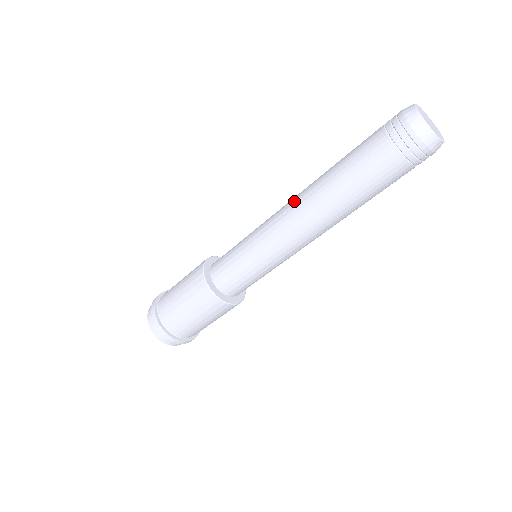
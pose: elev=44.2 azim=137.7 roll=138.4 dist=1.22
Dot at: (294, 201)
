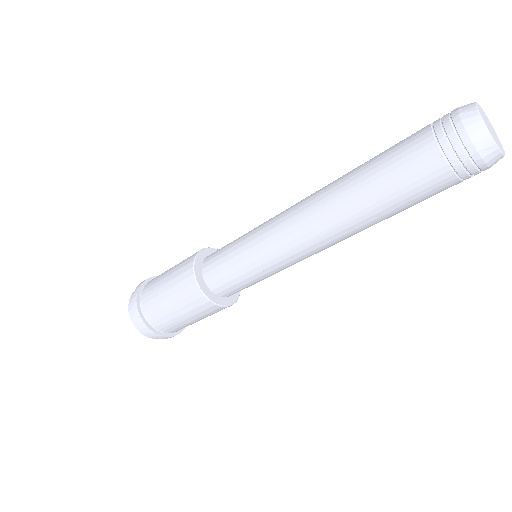
Dot at: (311, 219)
